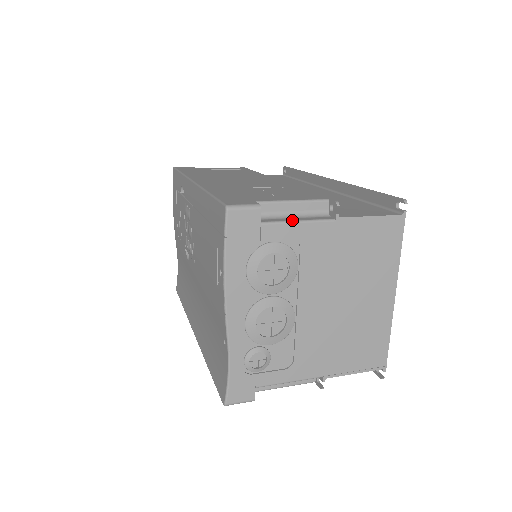
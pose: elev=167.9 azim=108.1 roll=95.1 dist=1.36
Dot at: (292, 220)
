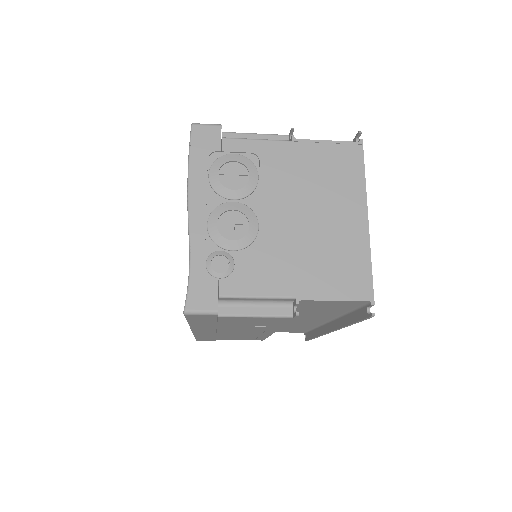
Dot at: (251, 139)
